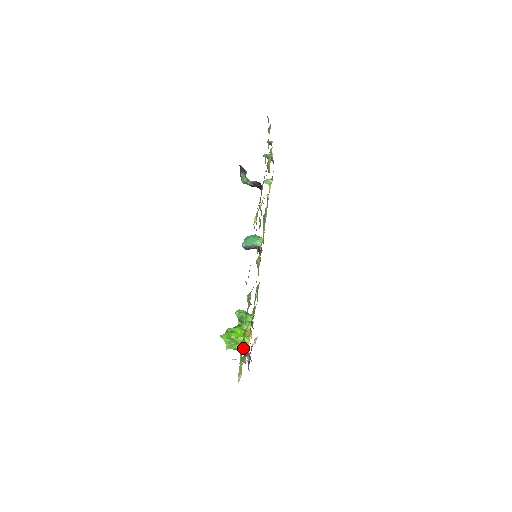
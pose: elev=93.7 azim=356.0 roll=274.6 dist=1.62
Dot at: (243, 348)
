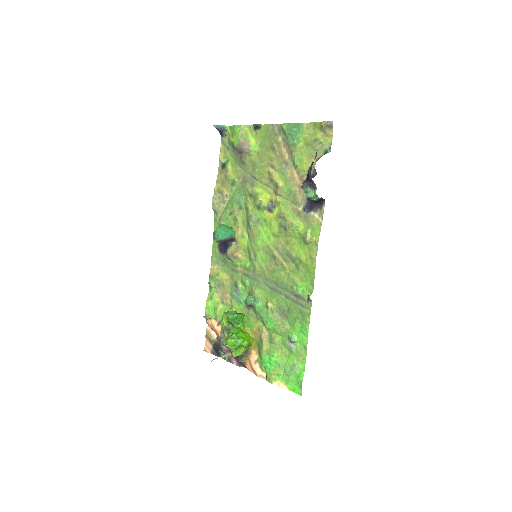
Dot at: (246, 350)
